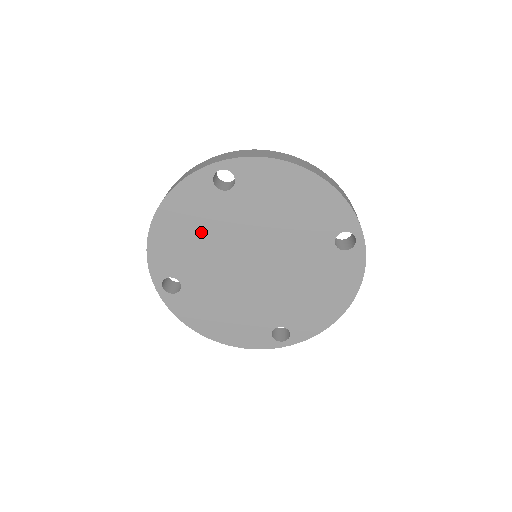
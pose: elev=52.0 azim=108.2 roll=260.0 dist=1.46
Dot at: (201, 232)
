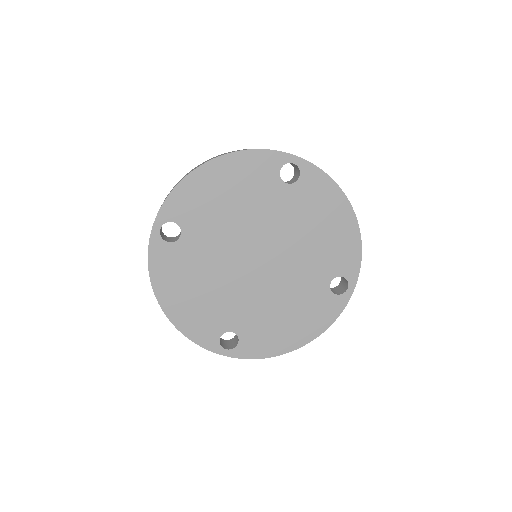
Dot at: (238, 202)
